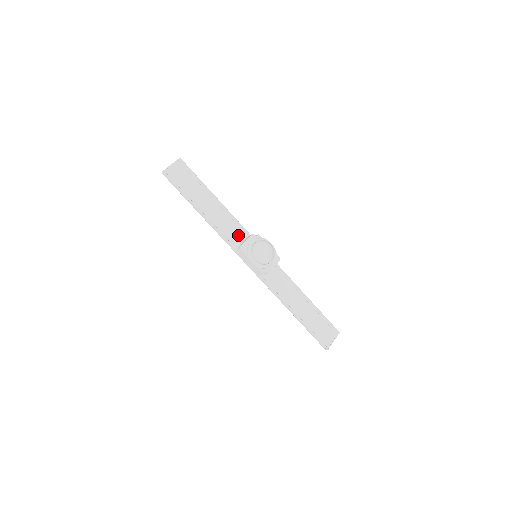
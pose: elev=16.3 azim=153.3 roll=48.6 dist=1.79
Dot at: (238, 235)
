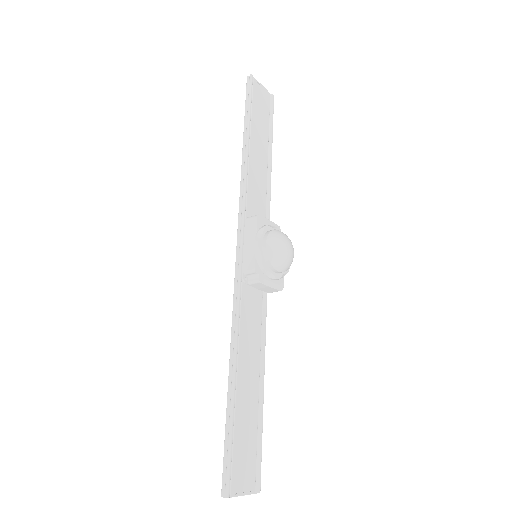
Dot at: occluded
